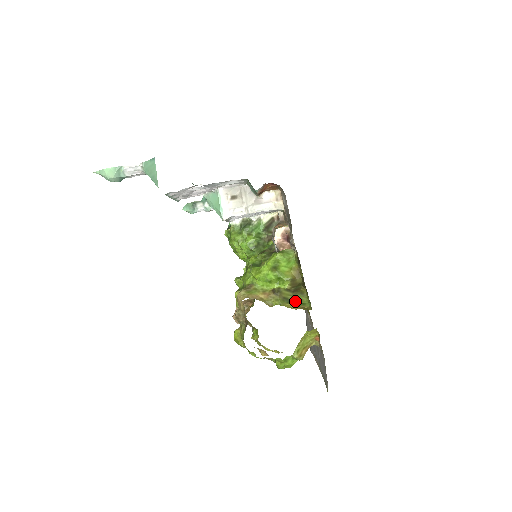
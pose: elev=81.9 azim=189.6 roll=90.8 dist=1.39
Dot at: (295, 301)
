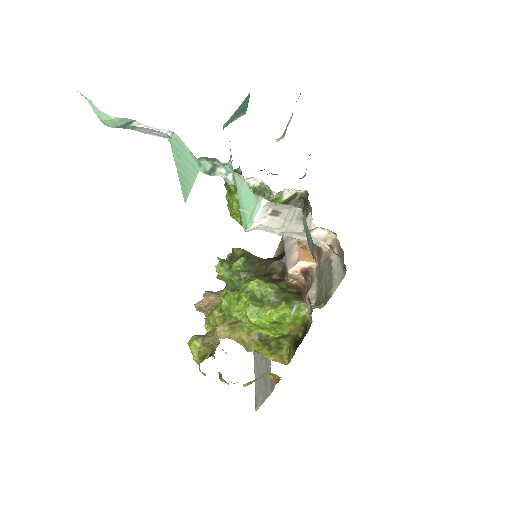
Dot at: (275, 346)
